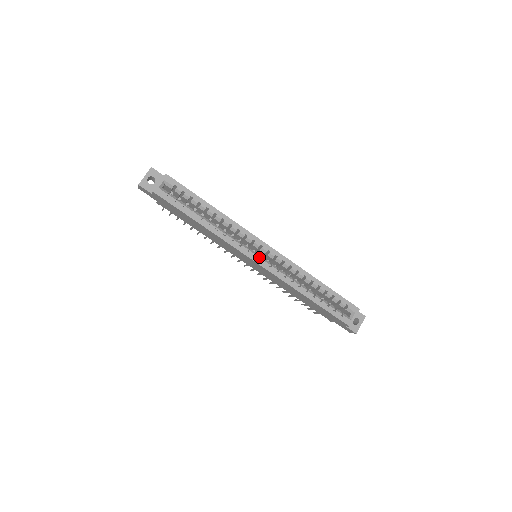
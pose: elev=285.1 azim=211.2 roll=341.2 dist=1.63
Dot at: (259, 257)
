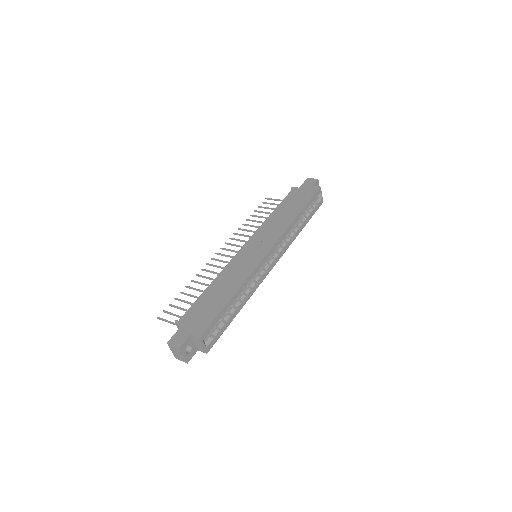
Dot at: (272, 263)
